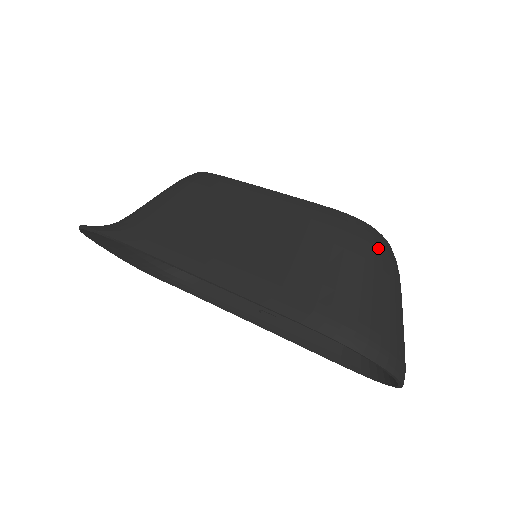
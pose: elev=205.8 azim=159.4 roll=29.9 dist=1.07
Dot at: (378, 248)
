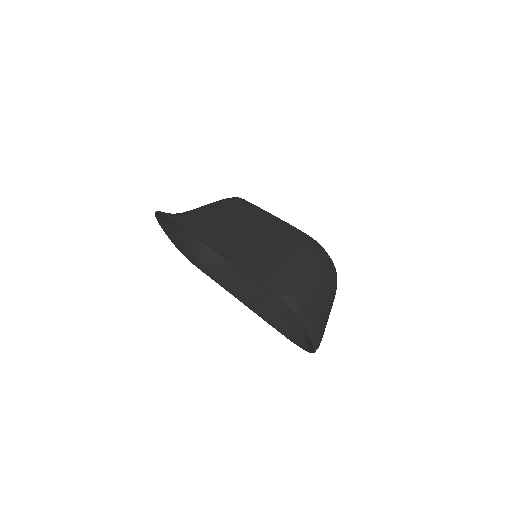
Dot at: (321, 259)
